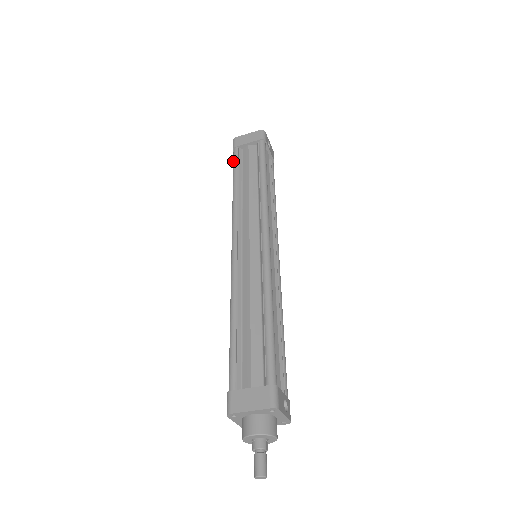
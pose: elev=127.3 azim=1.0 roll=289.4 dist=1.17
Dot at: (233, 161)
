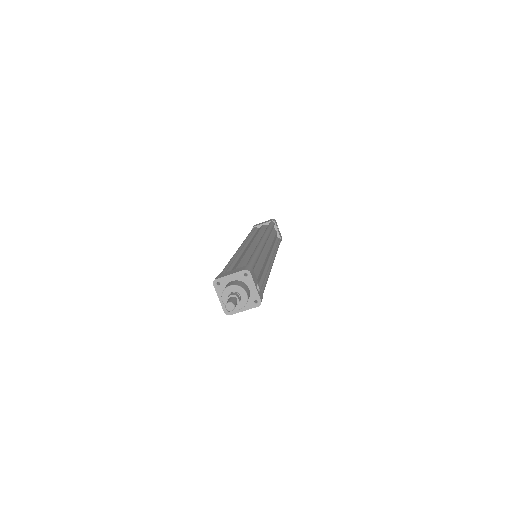
Dot at: occluded
